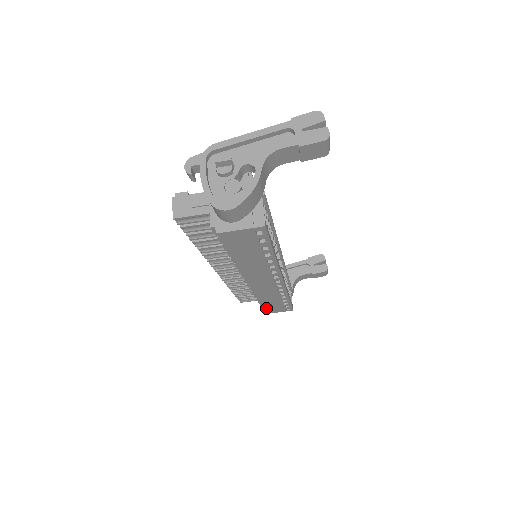
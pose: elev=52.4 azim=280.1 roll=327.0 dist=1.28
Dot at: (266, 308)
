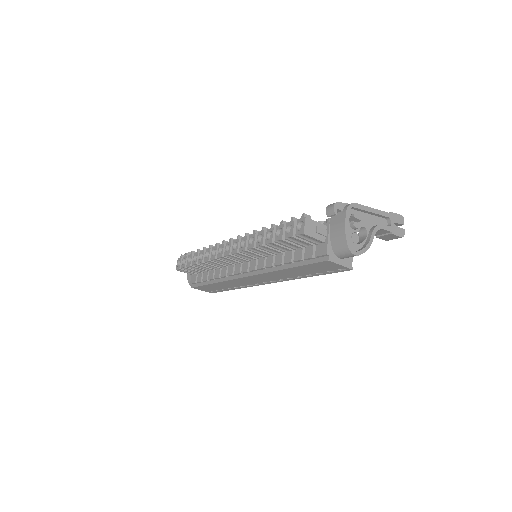
Dot at: (204, 286)
